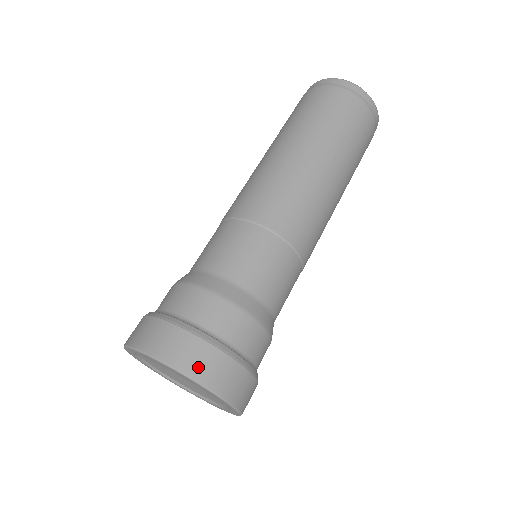
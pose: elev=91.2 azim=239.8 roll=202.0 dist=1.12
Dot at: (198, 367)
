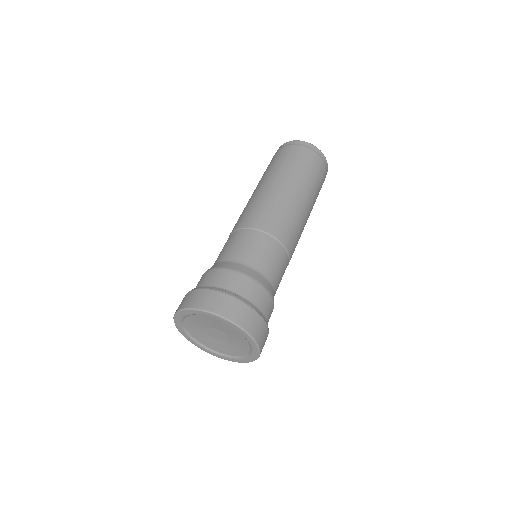
Dot at: (262, 340)
